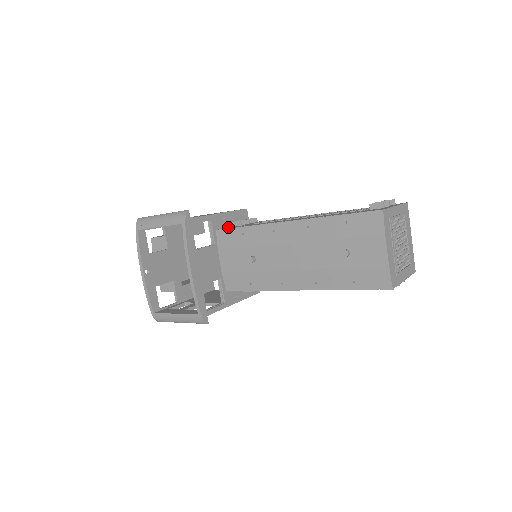
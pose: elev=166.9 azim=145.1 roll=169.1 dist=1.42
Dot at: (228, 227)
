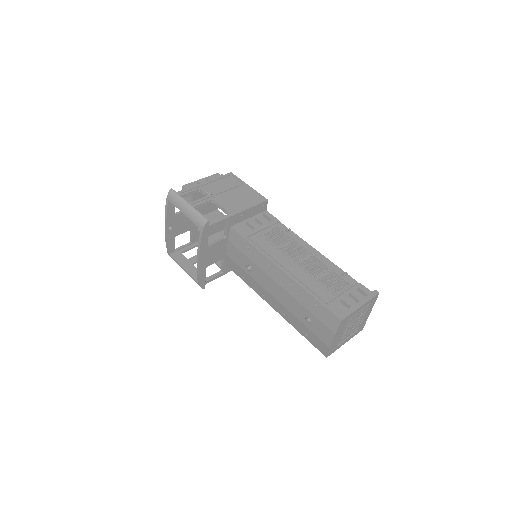
Dot at: (242, 224)
